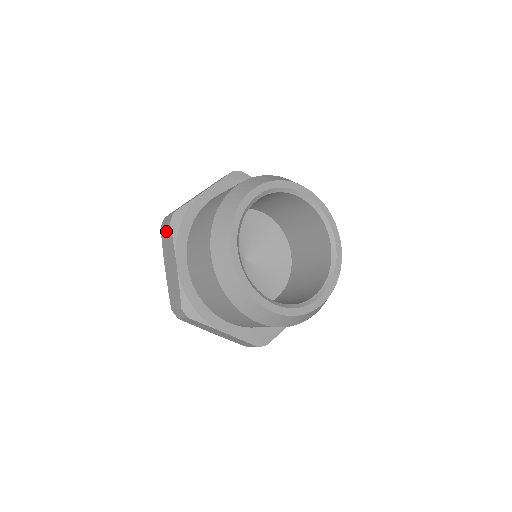
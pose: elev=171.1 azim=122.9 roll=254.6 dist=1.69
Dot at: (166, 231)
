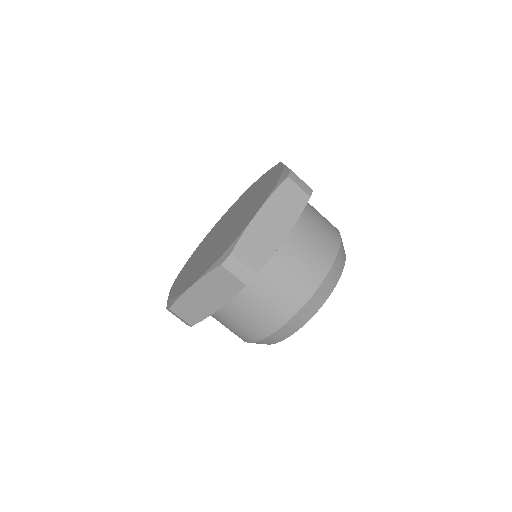
Dot at: (230, 280)
